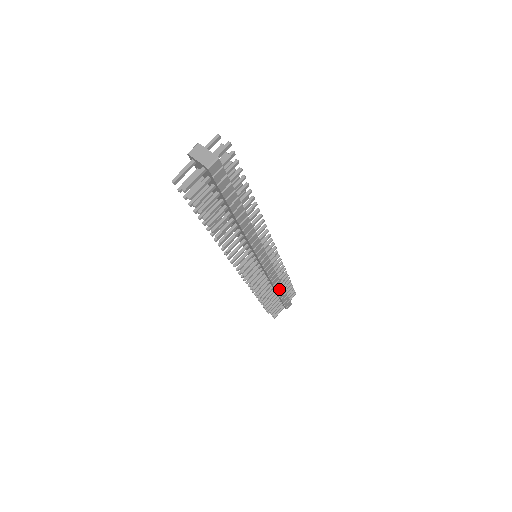
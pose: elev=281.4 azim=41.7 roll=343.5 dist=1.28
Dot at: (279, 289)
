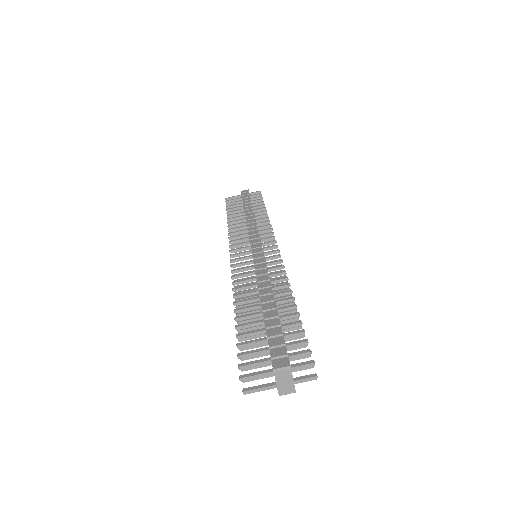
Dot at: occluded
